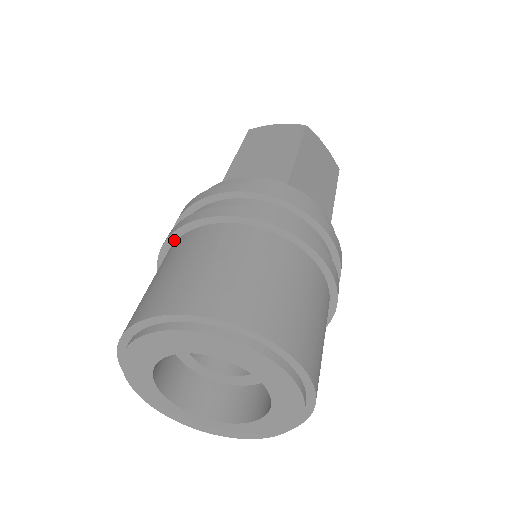
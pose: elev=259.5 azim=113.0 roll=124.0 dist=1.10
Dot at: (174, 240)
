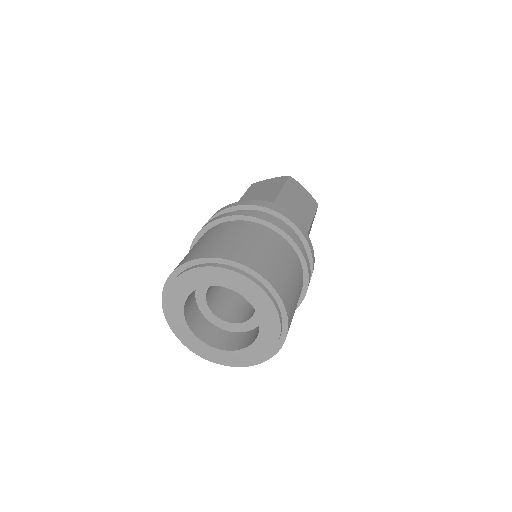
Dot at: occluded
